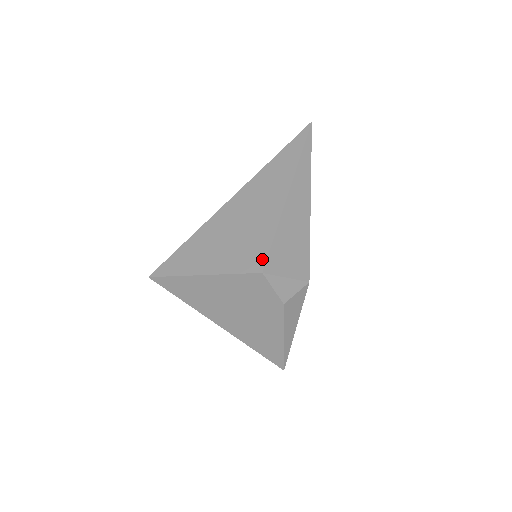
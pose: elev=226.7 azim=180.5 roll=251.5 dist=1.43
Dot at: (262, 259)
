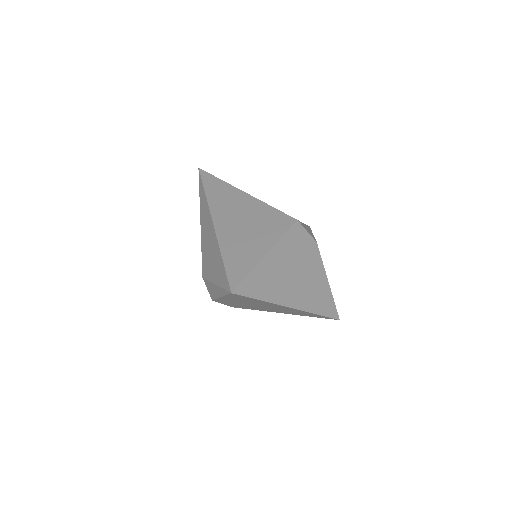
Dot at: (286, 217)
